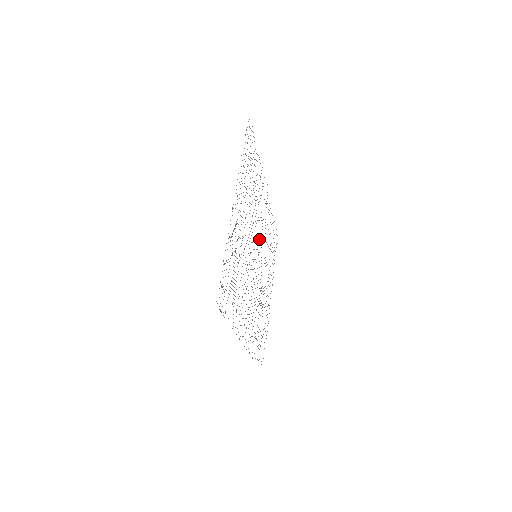
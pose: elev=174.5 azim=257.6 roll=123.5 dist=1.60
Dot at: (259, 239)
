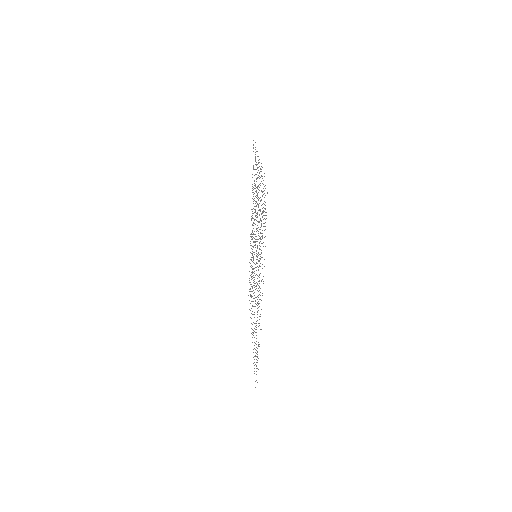
Dot at: occluded
